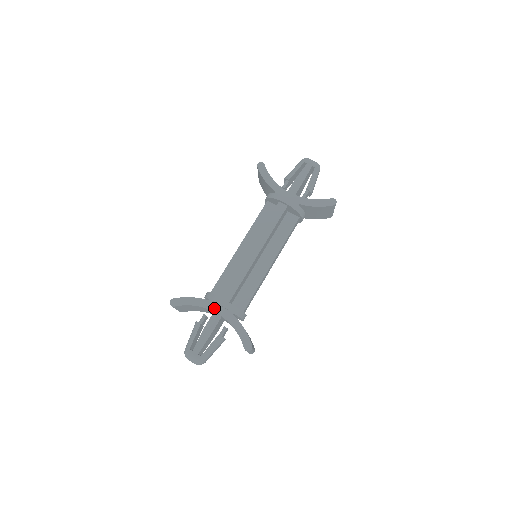
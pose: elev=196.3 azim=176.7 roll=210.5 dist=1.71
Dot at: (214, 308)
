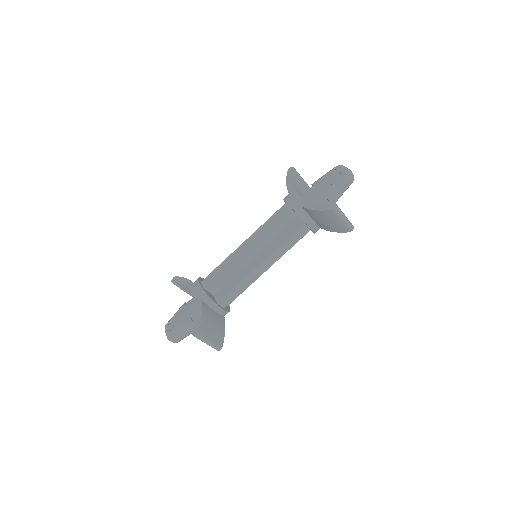
Dot at: (193, 291)
